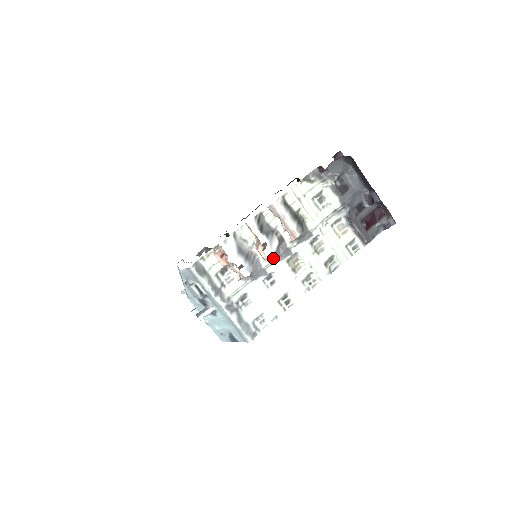
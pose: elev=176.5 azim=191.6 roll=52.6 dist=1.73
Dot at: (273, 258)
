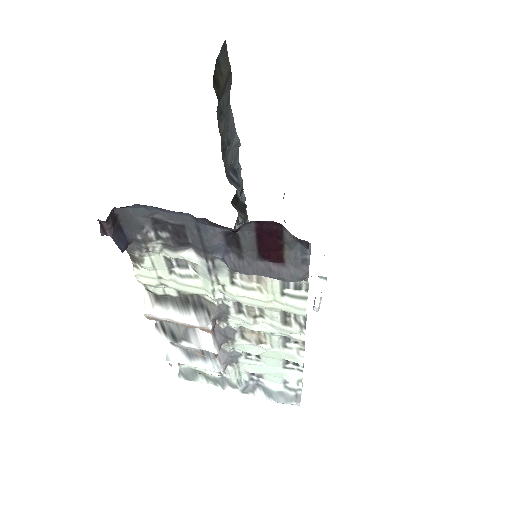
Dot at: (225, 342)
